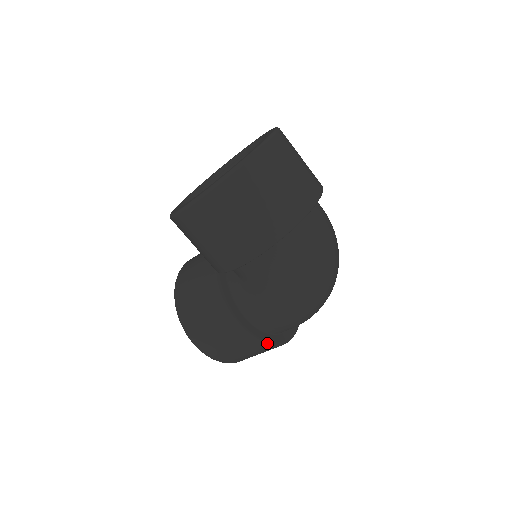
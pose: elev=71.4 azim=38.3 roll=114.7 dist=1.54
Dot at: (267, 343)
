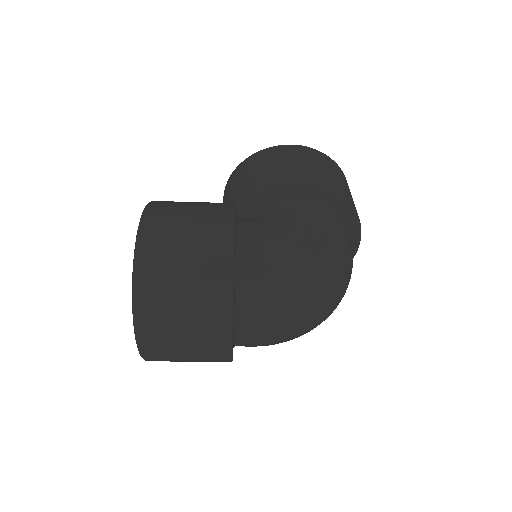
Dot at: occluded
